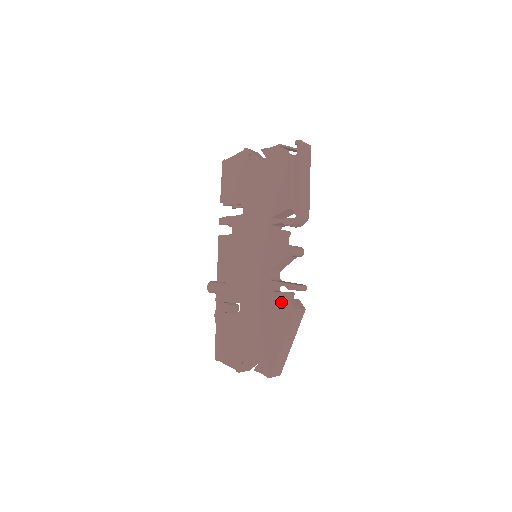
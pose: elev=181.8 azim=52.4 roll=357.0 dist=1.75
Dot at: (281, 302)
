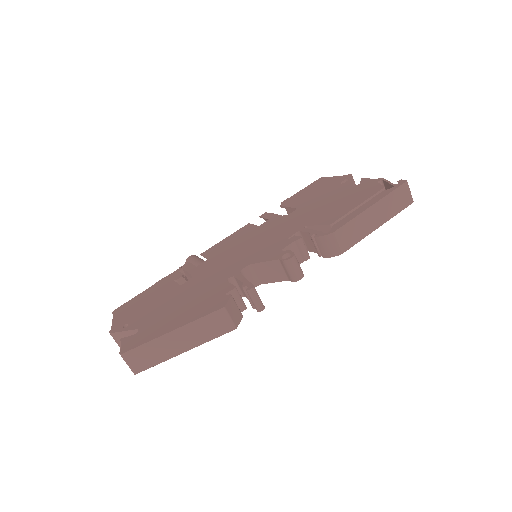
Dot at: (222, 293)
